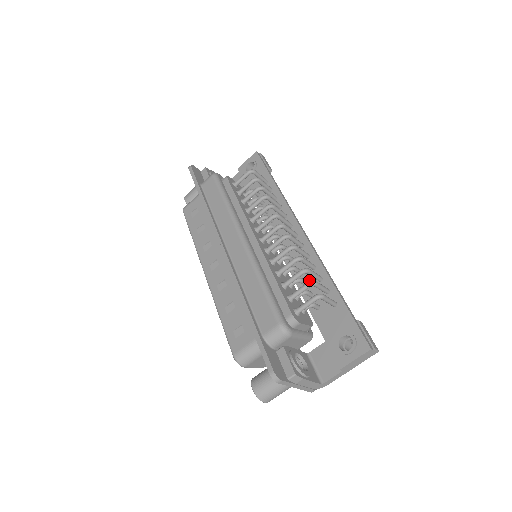
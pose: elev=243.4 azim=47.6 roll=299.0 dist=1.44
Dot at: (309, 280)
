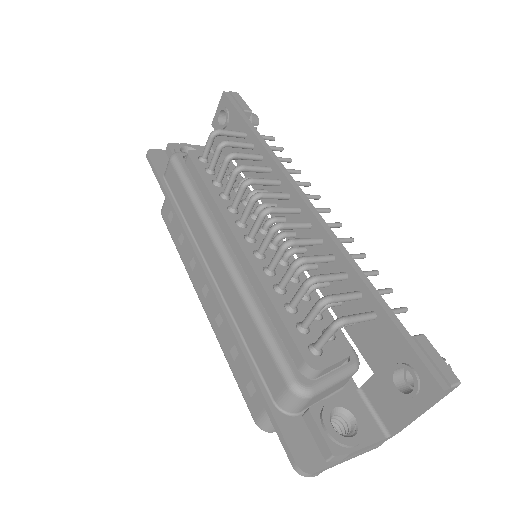
Dot at: occluded
